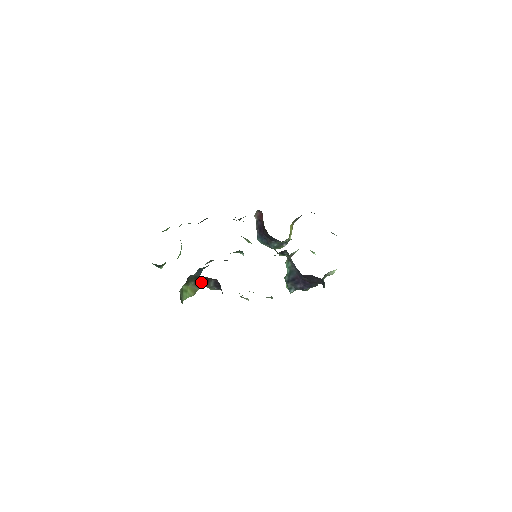
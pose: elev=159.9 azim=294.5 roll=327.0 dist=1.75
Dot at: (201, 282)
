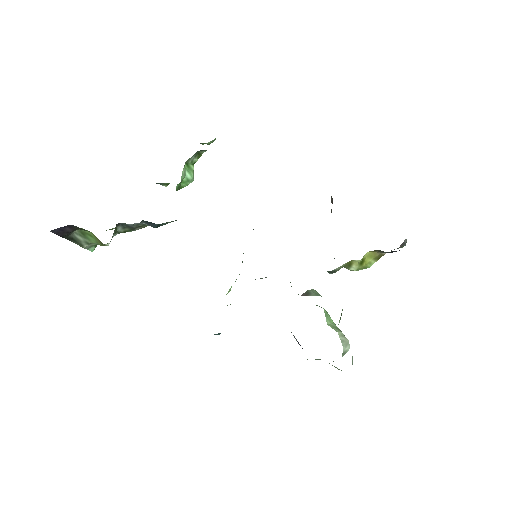
Dot at: occluded
